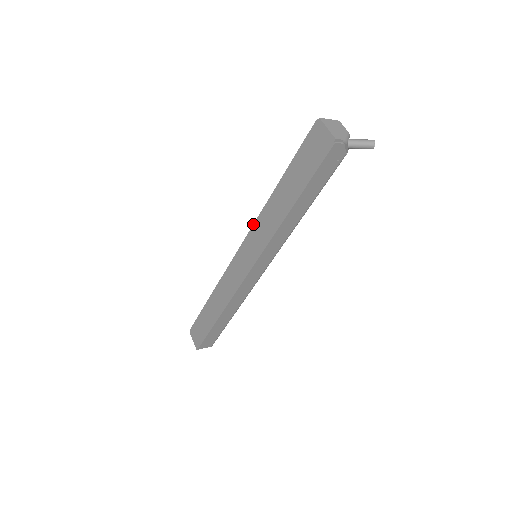
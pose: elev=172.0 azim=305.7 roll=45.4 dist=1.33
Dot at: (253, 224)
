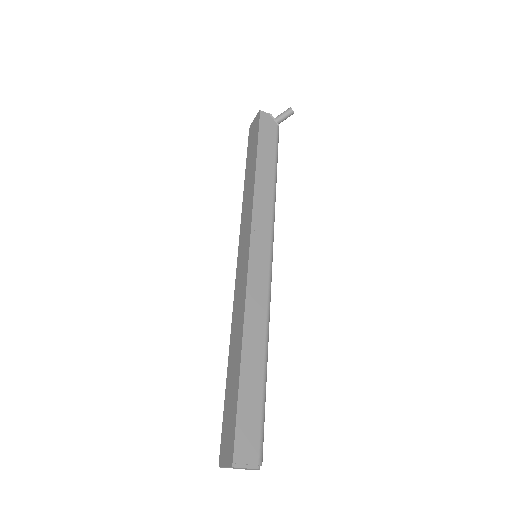
Dot at: (240, 228)
